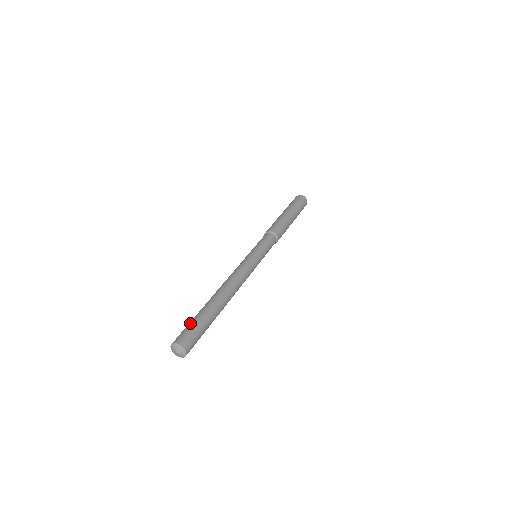
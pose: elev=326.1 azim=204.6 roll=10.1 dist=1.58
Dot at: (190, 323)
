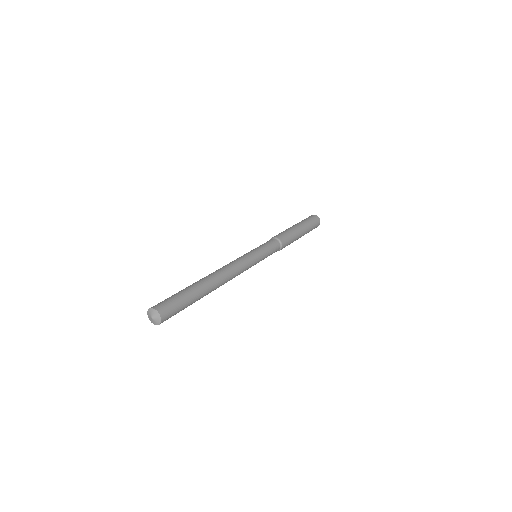
Dot at: (173, 295)
